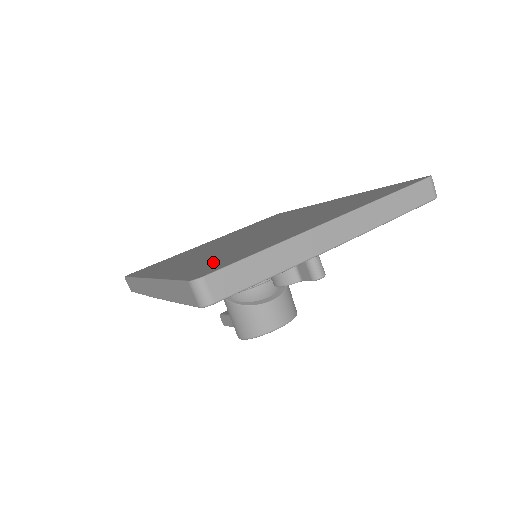
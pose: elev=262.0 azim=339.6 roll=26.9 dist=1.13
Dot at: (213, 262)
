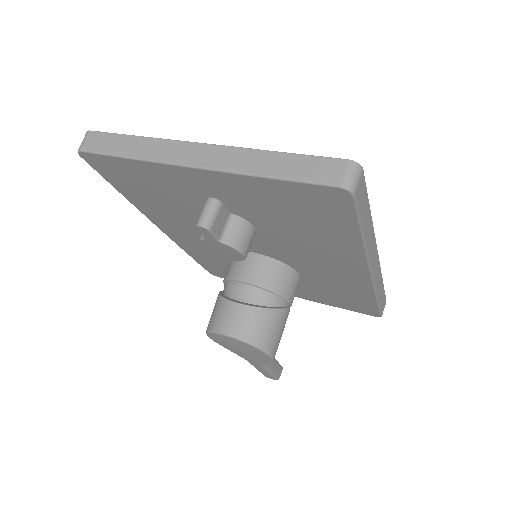
Dot at: occluded
